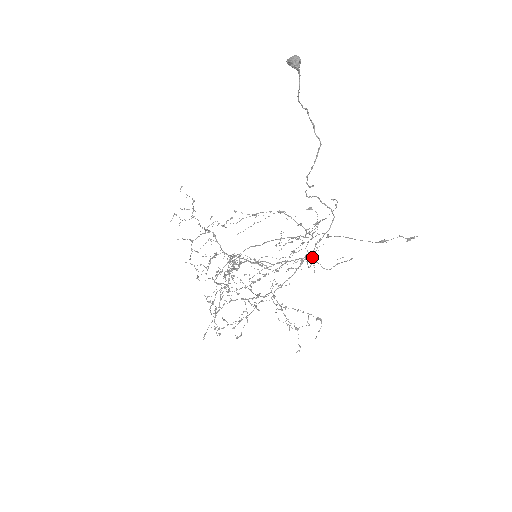
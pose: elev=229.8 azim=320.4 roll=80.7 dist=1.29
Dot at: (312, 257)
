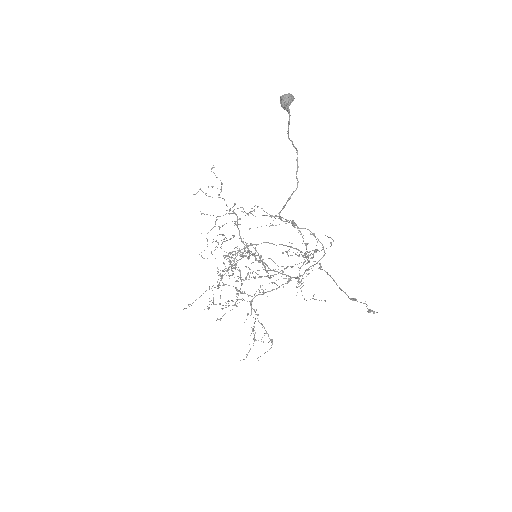
Dot at: occluded
